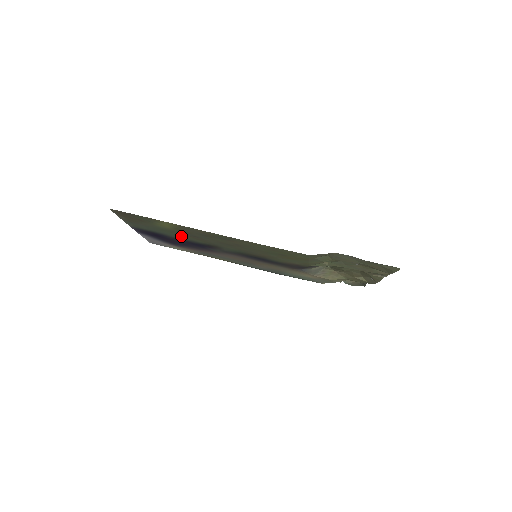
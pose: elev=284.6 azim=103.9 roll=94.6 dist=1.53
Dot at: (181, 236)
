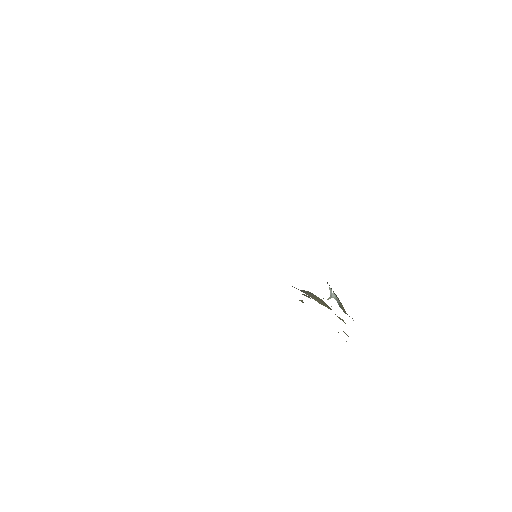
Dot at: occluded
